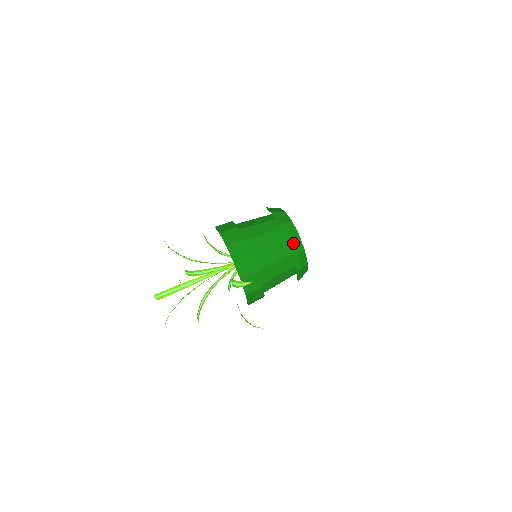
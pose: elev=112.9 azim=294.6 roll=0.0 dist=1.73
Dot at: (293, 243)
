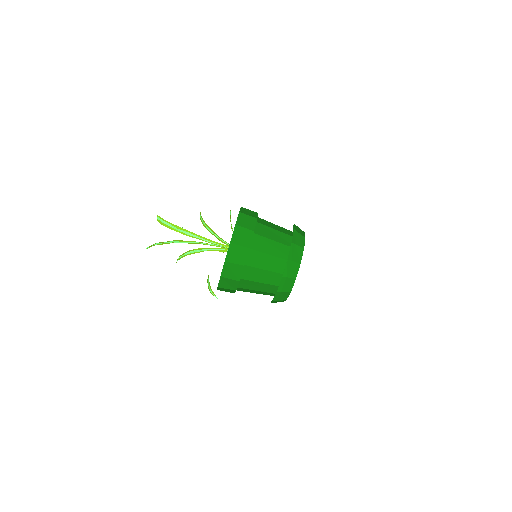
Dot at: (285, 282)
